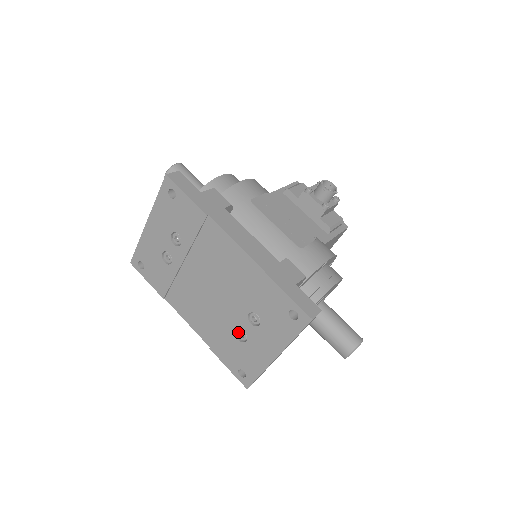
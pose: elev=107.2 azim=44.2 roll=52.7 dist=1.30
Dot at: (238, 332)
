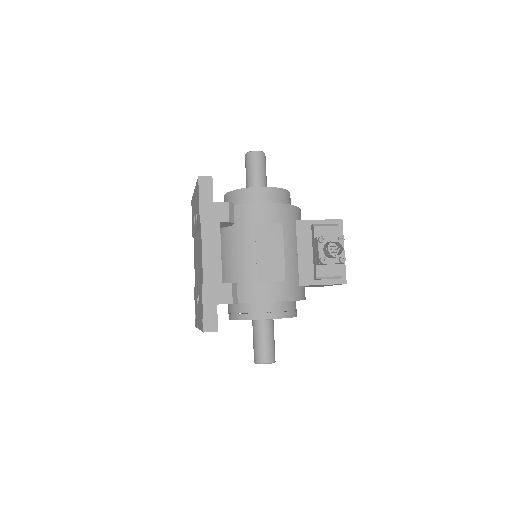
Dot at: occluded
